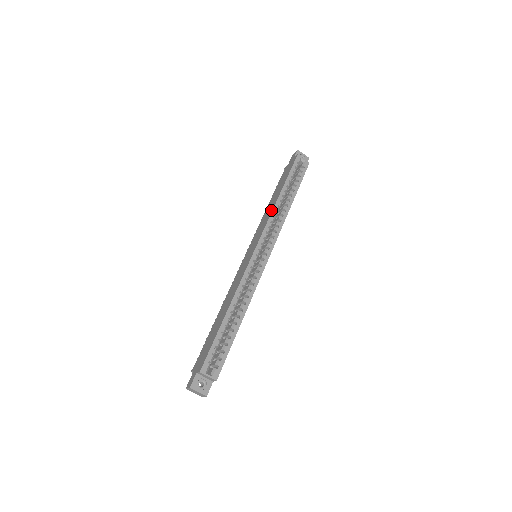
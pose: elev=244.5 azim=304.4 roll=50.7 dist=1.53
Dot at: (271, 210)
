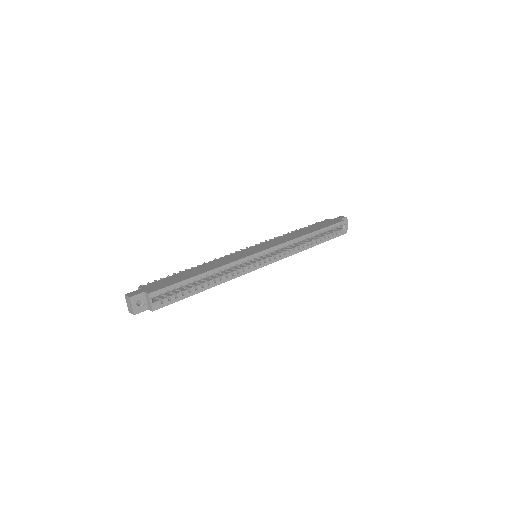
Dot at: (296, 237)
